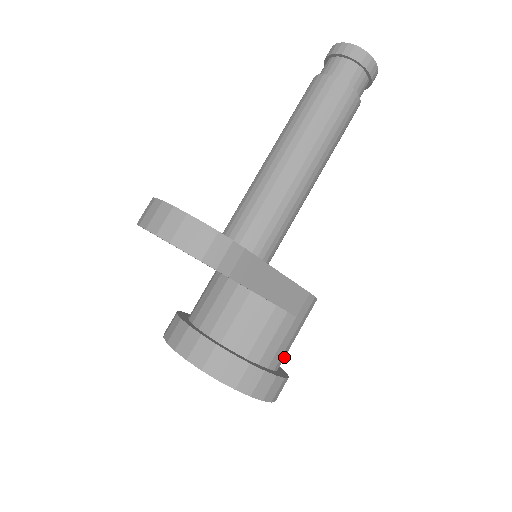
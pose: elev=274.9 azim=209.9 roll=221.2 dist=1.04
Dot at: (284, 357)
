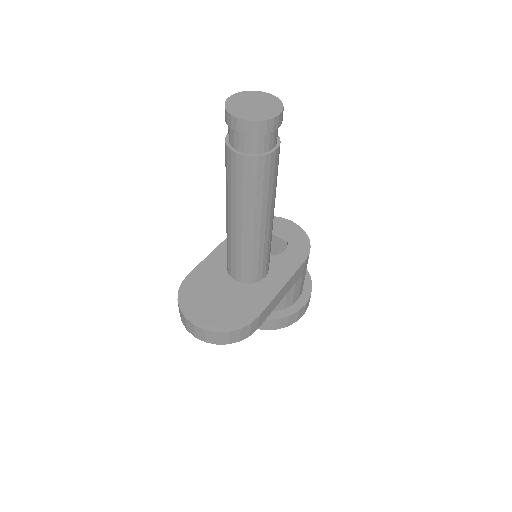
Dot at: occluded
